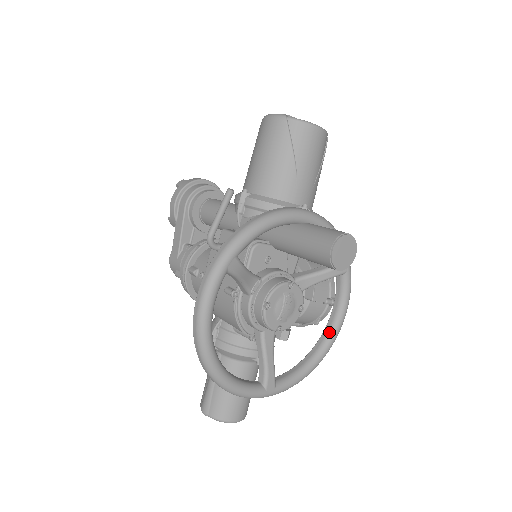
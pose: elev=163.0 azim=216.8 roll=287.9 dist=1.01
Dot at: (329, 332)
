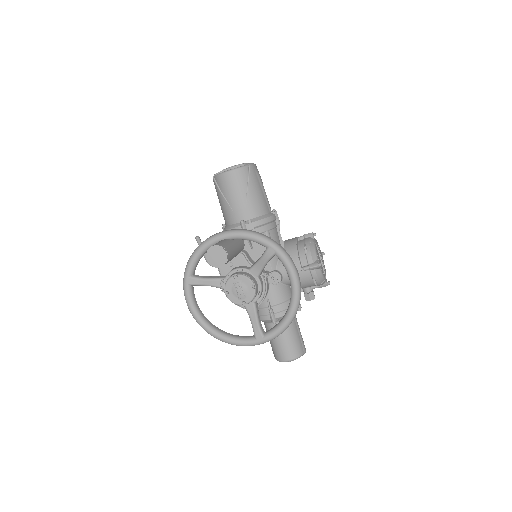
Dot at: (291, 293)
